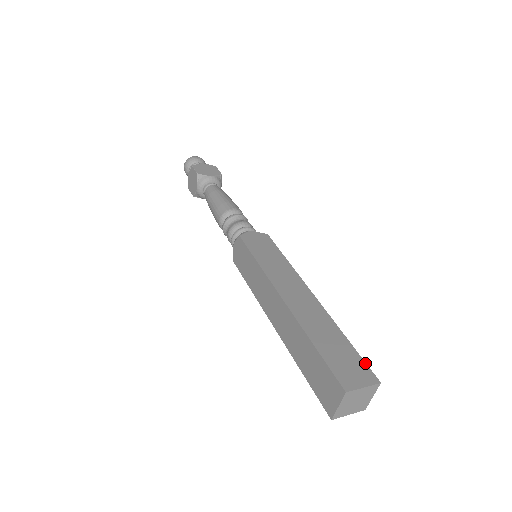
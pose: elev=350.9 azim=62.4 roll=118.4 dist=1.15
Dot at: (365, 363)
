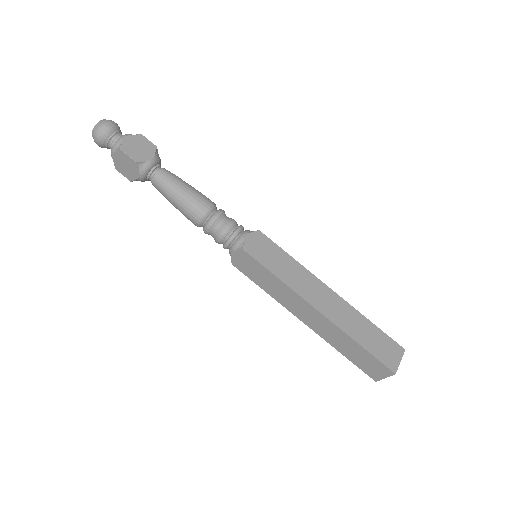
Dot at: (391, 339)
